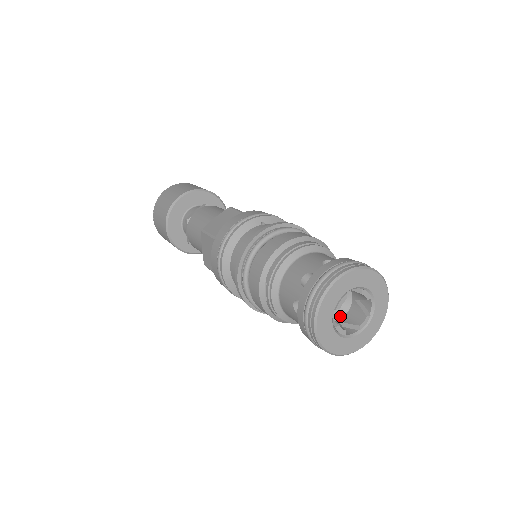
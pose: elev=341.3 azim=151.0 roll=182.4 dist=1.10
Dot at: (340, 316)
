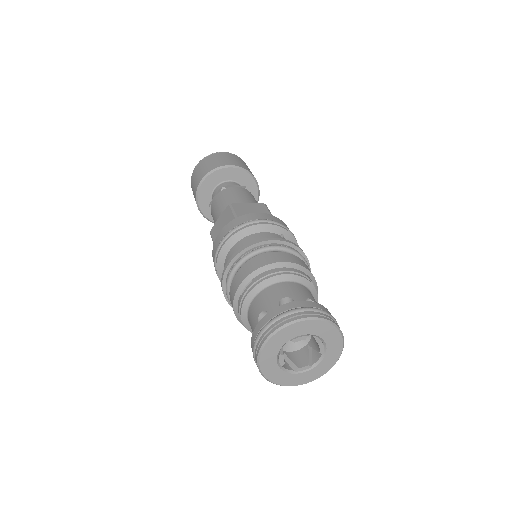
Dot at: (288, 349)
